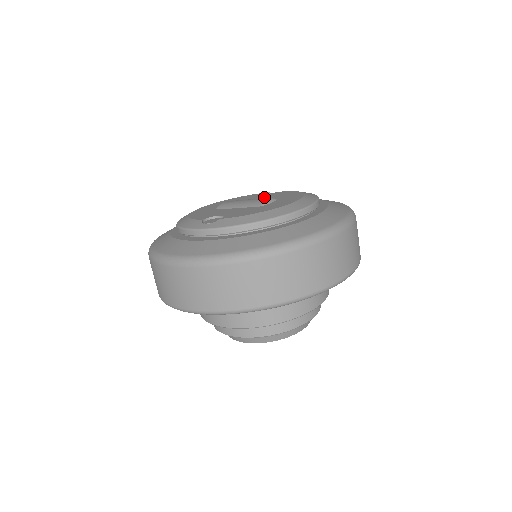
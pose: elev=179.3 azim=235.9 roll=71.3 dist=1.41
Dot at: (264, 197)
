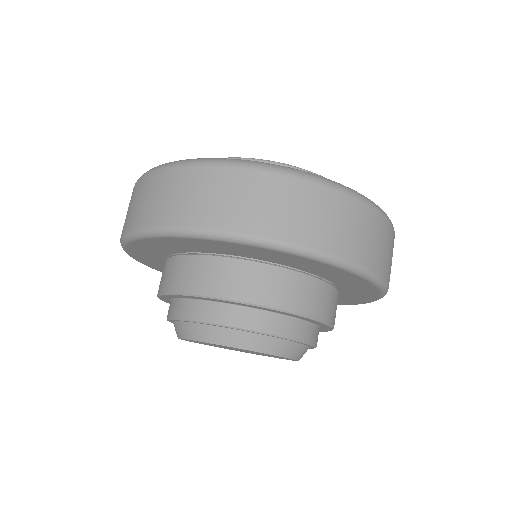
Dot at: occluded
